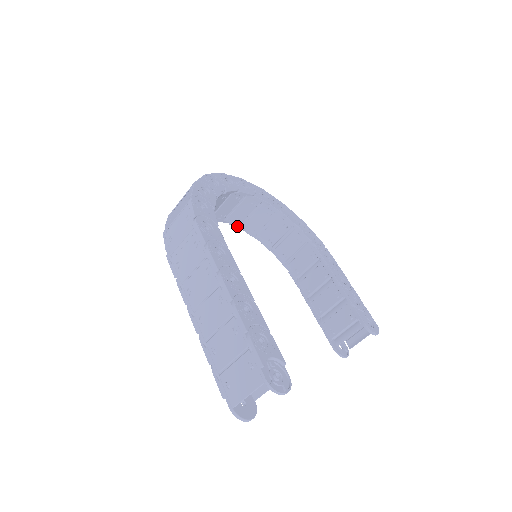
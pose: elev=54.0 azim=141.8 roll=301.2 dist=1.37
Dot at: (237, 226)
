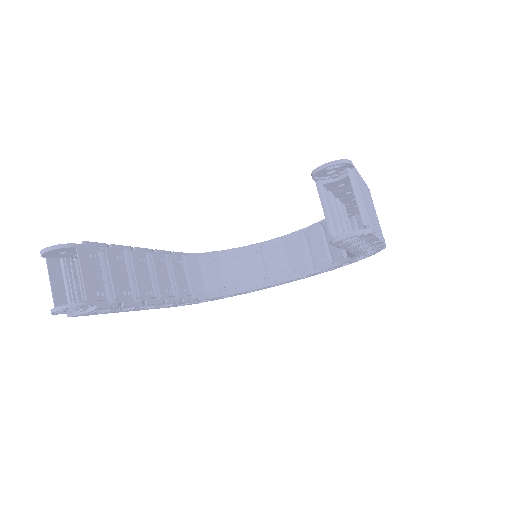
Dot at: (311, 272)
